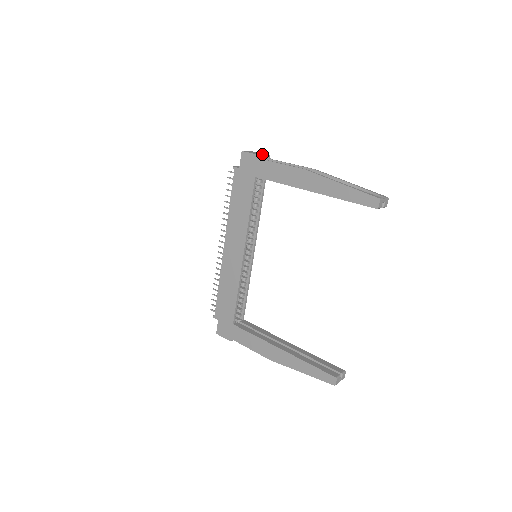
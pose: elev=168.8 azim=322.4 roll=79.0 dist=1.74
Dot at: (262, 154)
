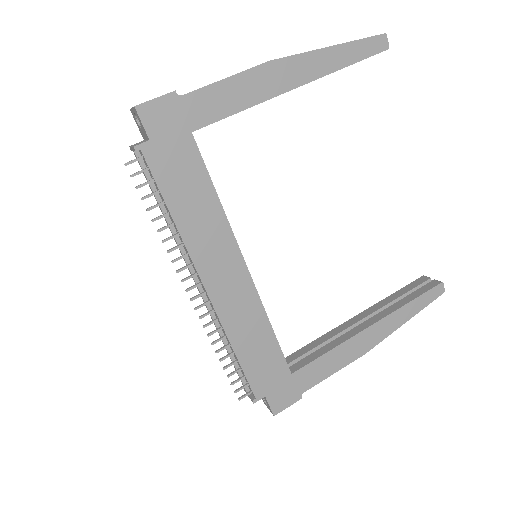
Dot at: occluded
